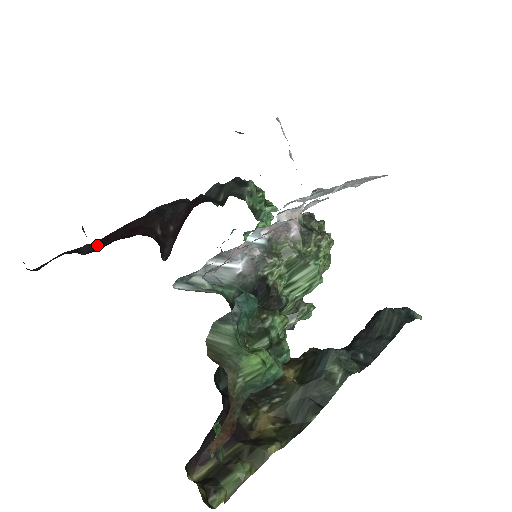
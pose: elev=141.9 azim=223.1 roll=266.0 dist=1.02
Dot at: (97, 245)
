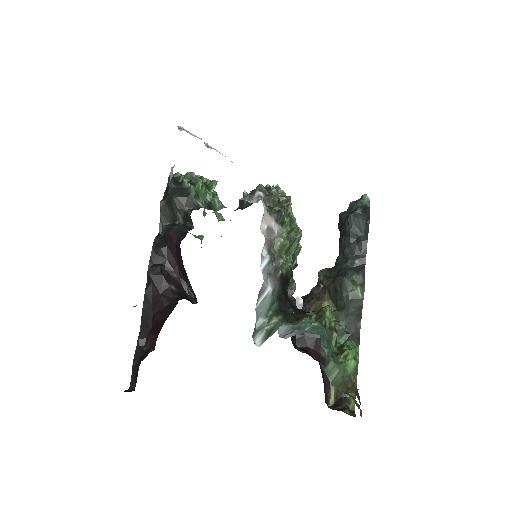
Dot at: (145, 333)
